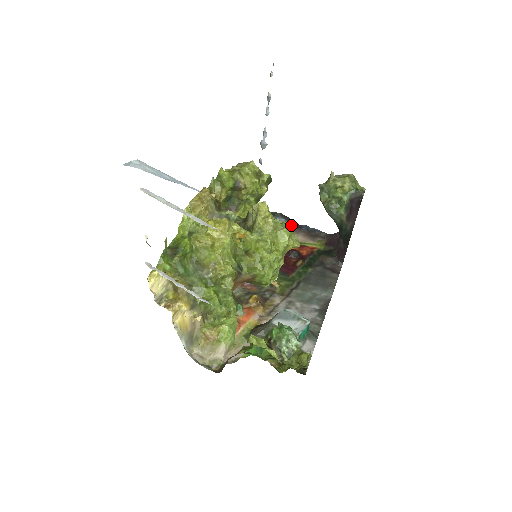
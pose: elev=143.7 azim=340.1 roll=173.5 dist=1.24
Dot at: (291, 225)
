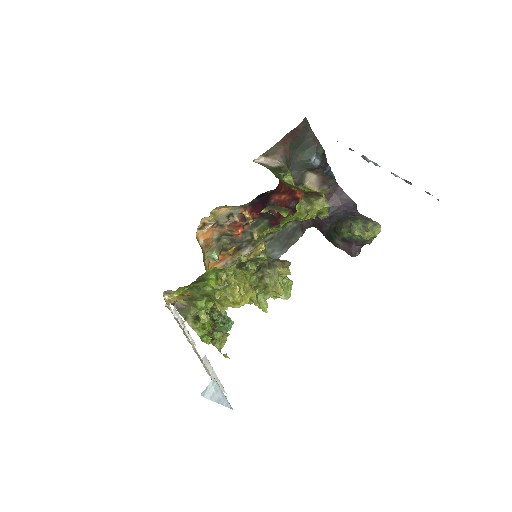
Dot at: (287, 298)
